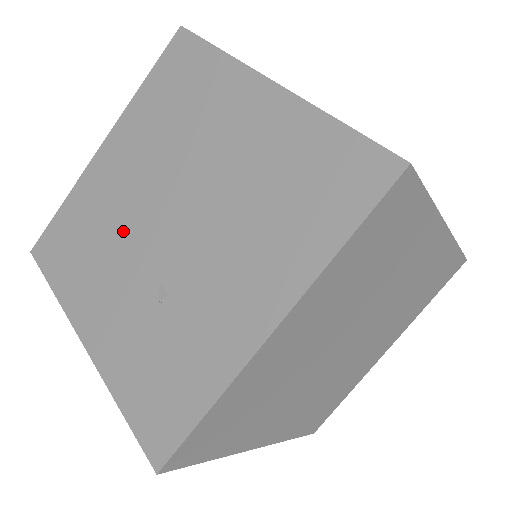
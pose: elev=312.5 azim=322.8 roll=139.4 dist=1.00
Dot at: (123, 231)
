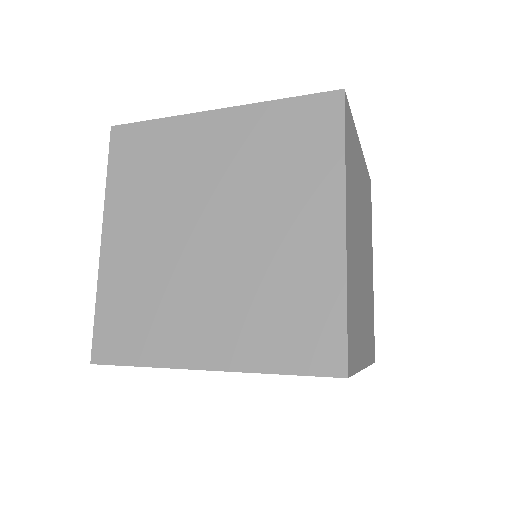
Dot at: occluded
